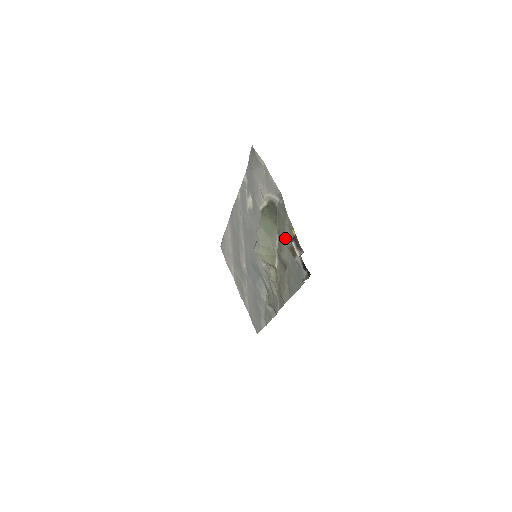
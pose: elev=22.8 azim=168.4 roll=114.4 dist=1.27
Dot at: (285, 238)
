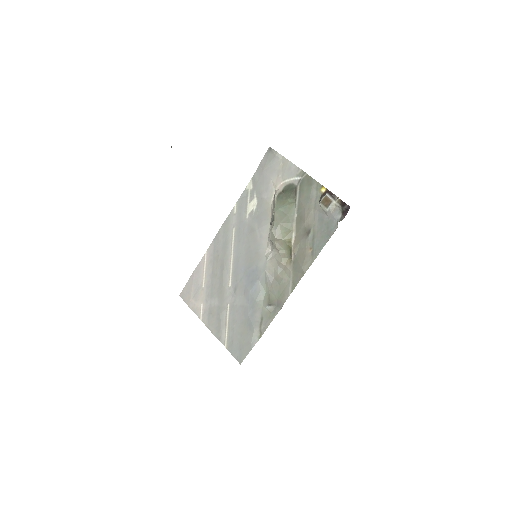
Dot at: (311, 202)
